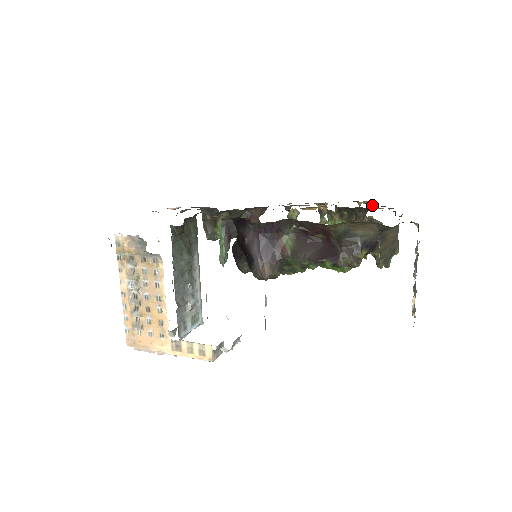
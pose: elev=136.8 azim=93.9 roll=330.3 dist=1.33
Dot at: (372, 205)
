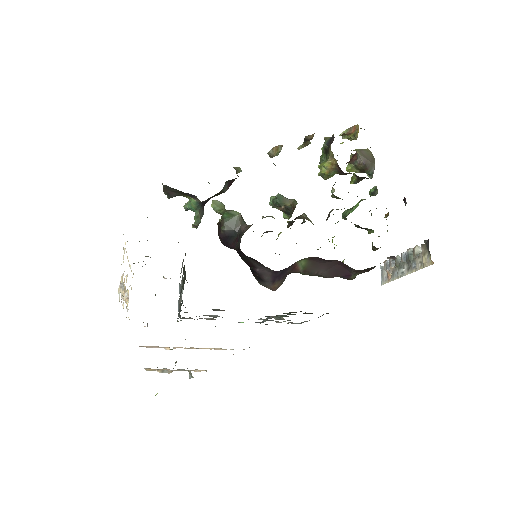
Dot at: occluded
